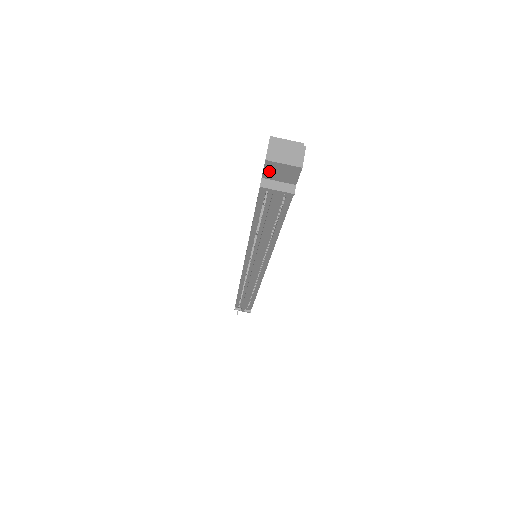
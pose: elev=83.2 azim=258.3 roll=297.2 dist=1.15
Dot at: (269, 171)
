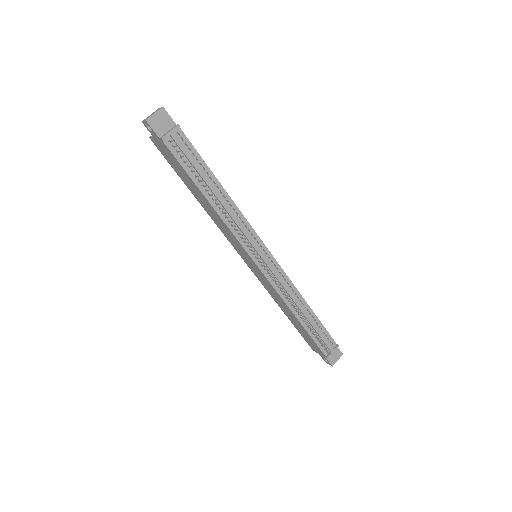
Dot at: (156, 128)
